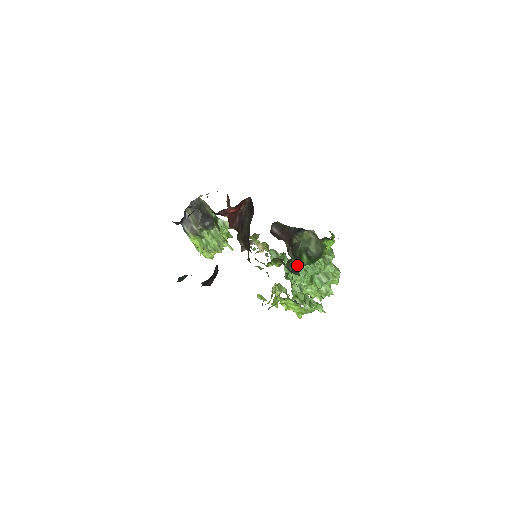
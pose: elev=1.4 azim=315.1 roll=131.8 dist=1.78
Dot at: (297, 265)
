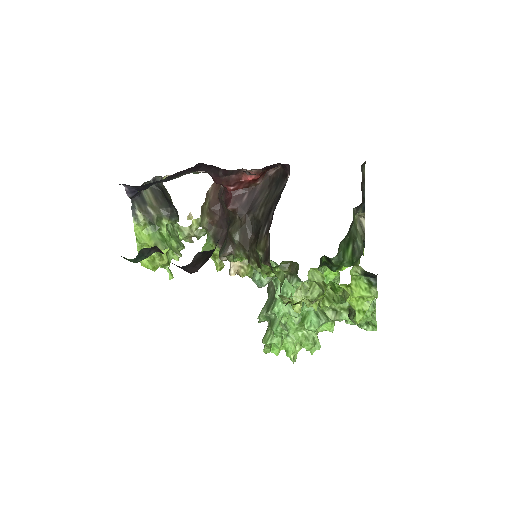
Dot at: (338, 259)
